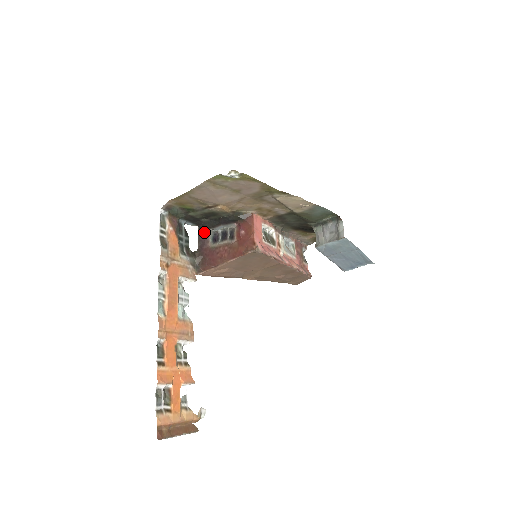
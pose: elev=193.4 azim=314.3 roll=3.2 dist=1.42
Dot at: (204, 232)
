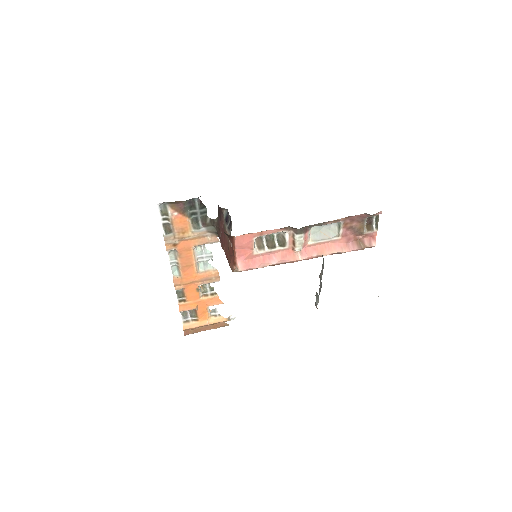
Dot at: (219, 207)
